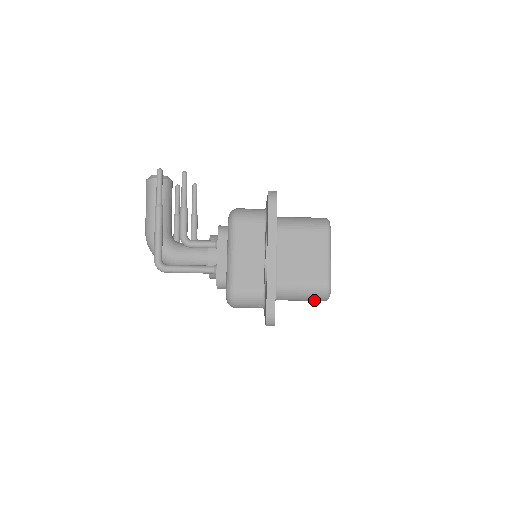
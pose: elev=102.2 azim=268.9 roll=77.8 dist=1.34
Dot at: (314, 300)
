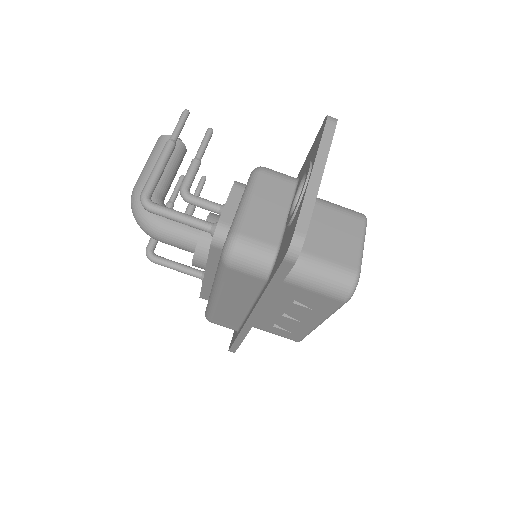
Dot at: (332, 294)
